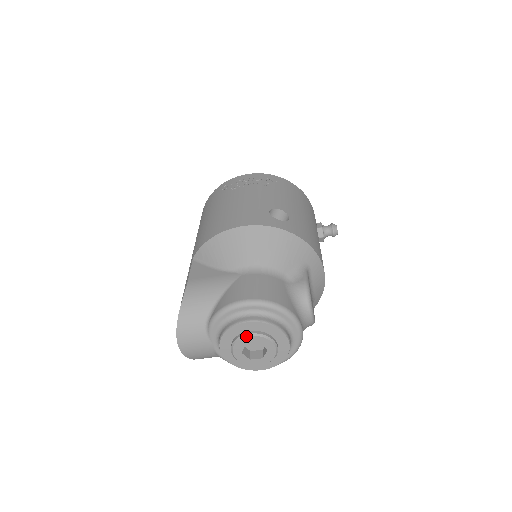
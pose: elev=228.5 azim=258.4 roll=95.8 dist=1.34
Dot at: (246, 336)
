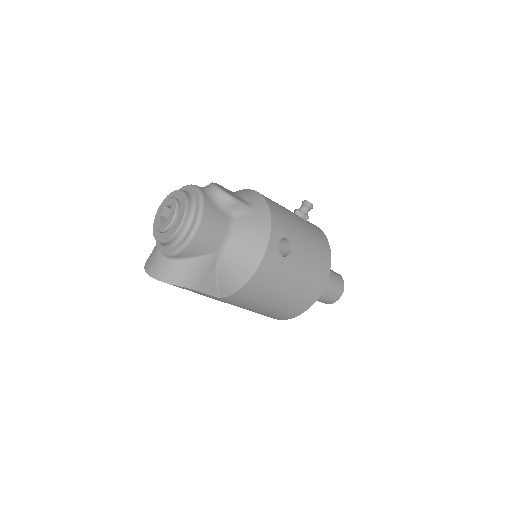
Dot at: (159, 210)
